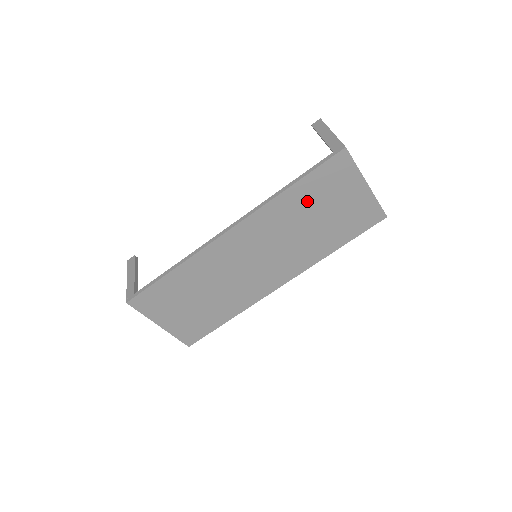
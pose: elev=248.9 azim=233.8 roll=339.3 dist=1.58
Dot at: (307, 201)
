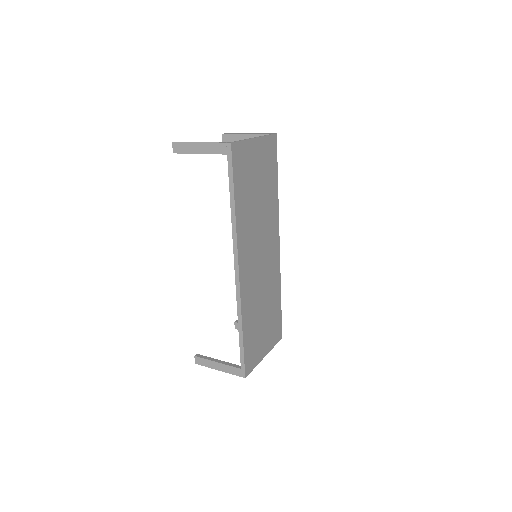
Dot at: (247, 196)
